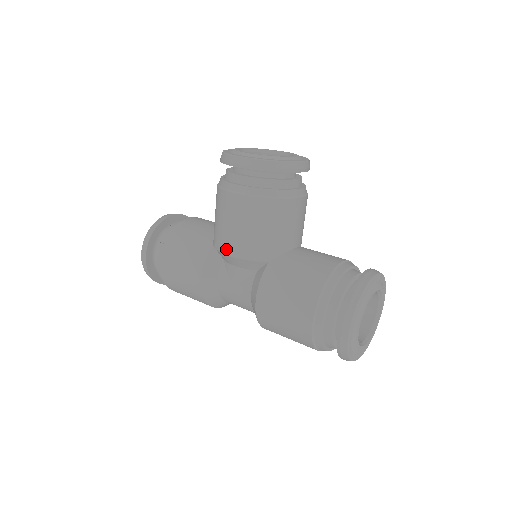
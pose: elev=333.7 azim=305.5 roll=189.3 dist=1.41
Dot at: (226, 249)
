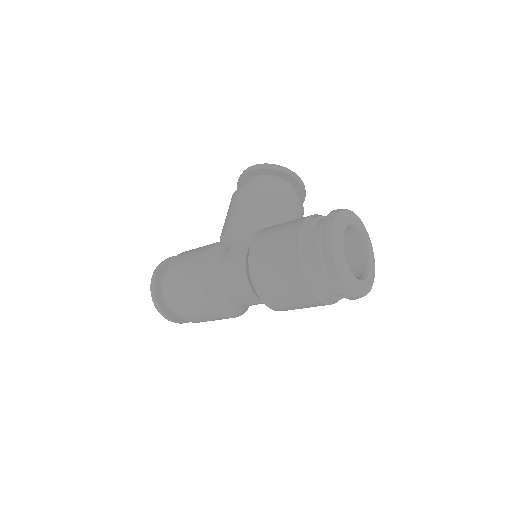
Dot at: (230, 225)
